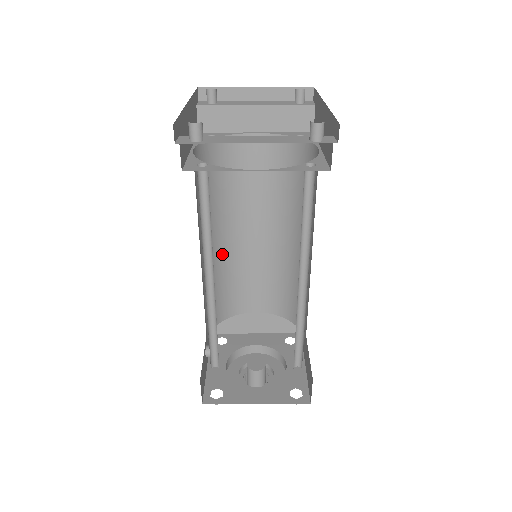
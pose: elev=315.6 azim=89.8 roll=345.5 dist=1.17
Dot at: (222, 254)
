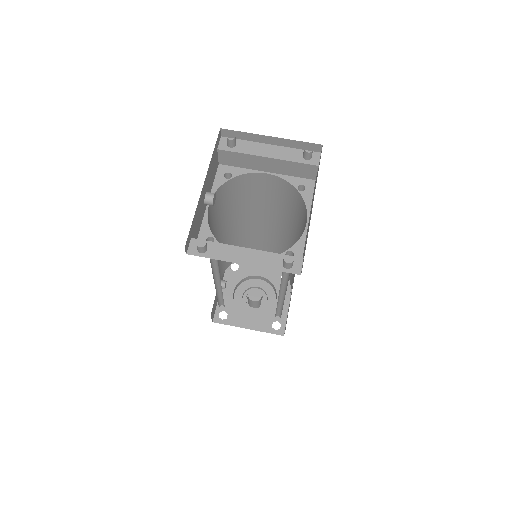
Dot at: (235, 232)
